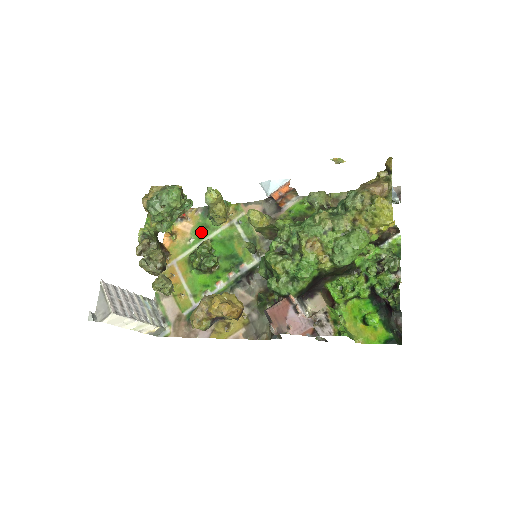
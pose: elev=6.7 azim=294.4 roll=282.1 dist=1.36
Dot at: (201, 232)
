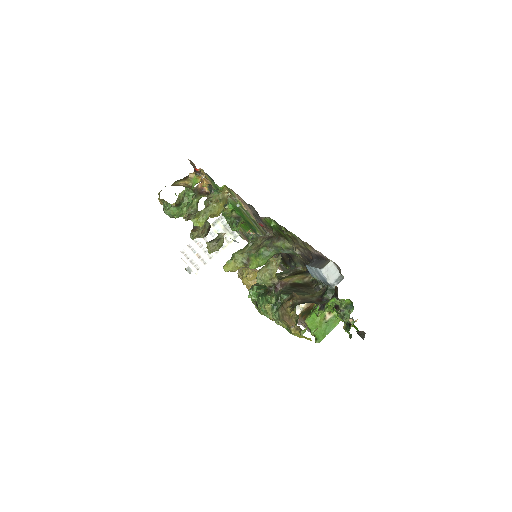
Dot at: occluded
